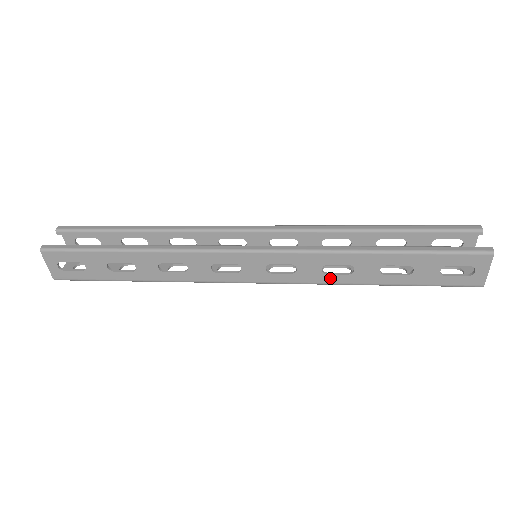
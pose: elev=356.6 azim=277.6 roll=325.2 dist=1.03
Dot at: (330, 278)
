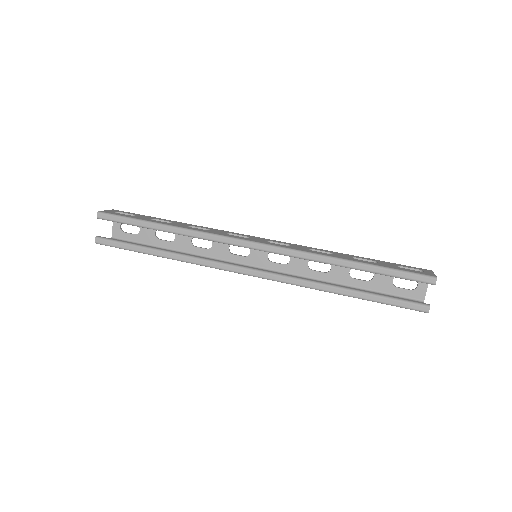
Dot at: occluded
